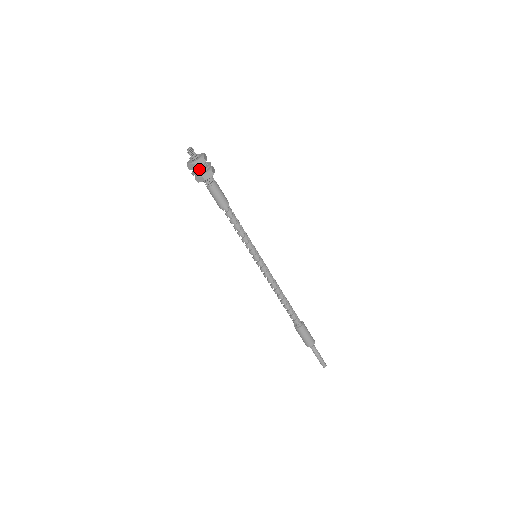
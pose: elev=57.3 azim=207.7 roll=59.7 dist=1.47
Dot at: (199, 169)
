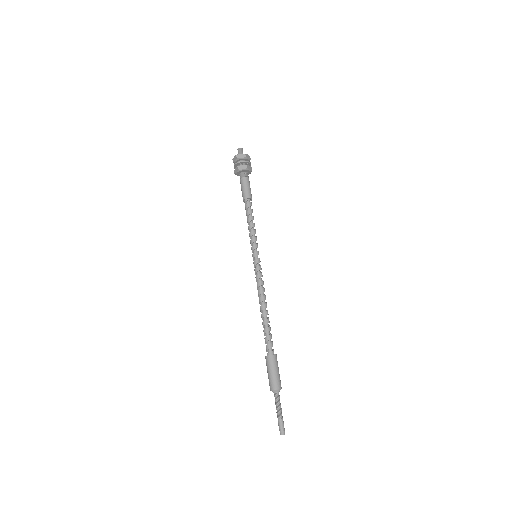
Dot at: (240, 164)
